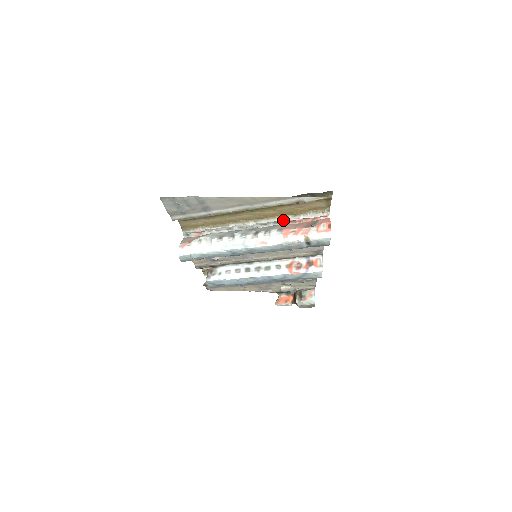
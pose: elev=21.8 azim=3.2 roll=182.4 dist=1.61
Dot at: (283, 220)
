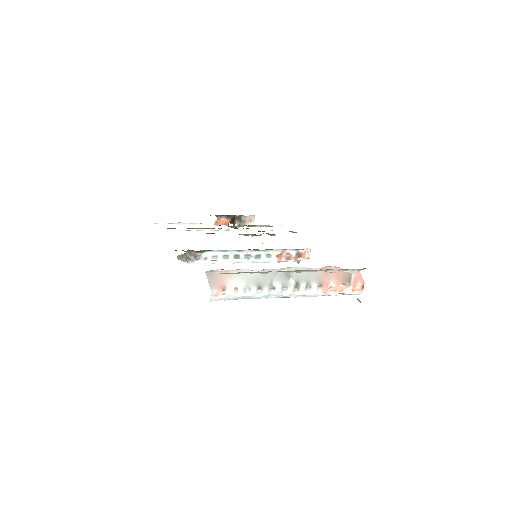
Dot at: (320, 269)
